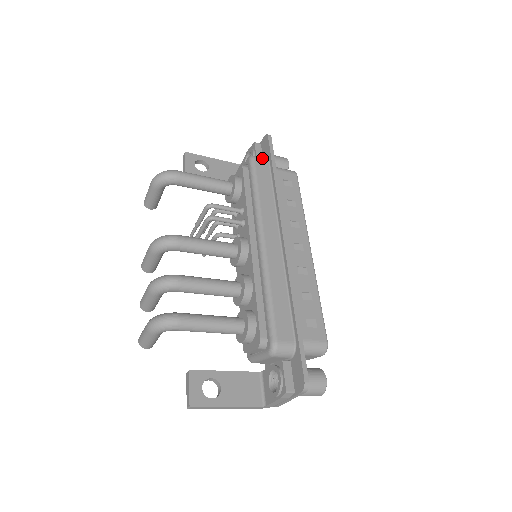
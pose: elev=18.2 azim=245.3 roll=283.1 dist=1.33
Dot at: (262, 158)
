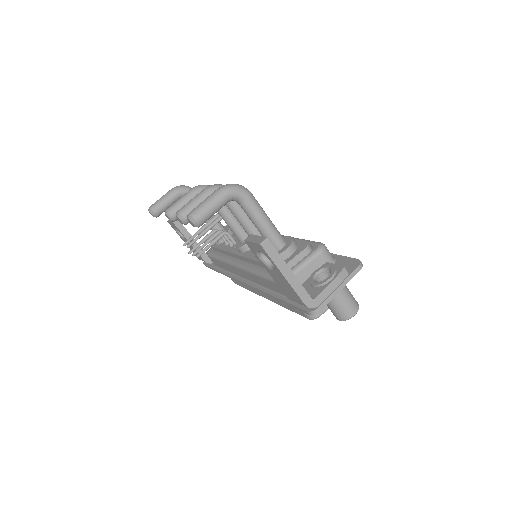
Dot at: occluded
